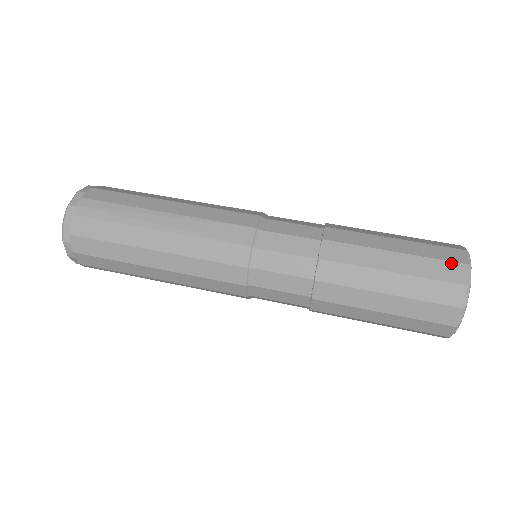
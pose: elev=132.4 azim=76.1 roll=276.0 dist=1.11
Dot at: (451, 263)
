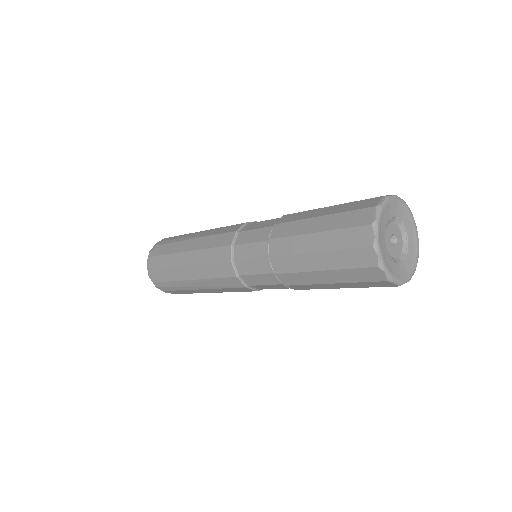
Dot at: (370, 199)
